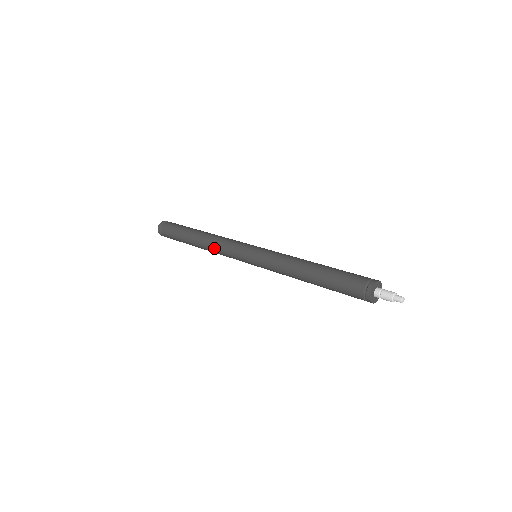
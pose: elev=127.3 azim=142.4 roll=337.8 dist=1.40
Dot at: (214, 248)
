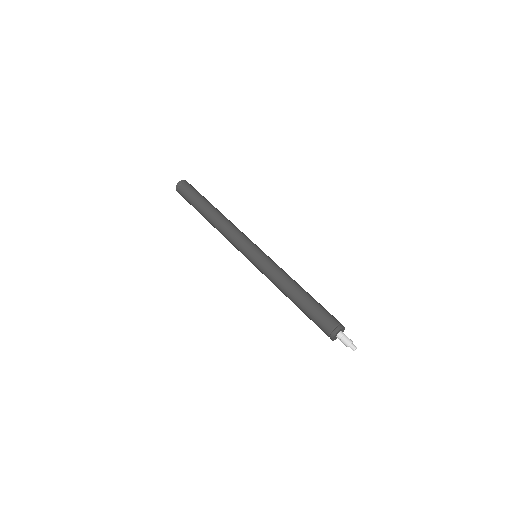
Dot at: occluded
